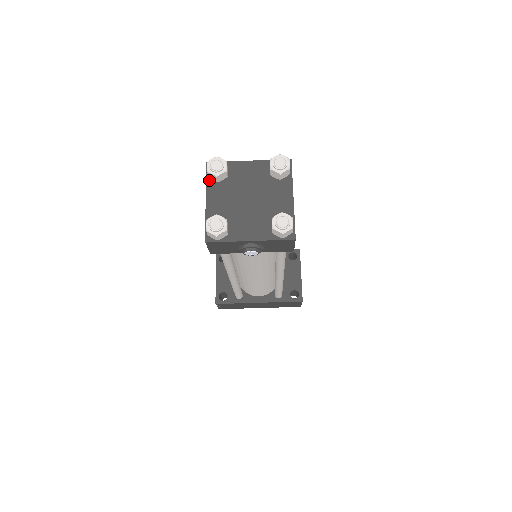
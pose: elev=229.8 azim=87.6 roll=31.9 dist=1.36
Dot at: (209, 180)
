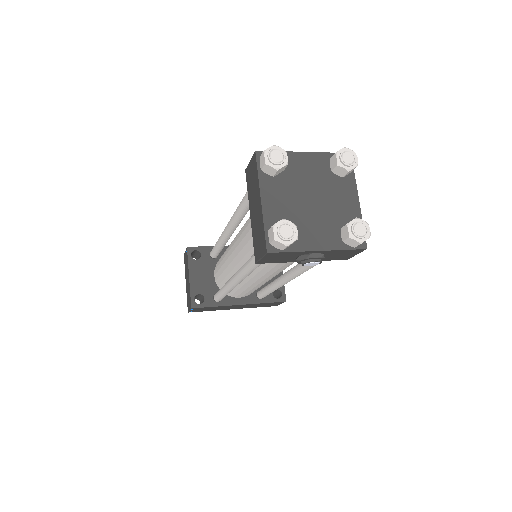
Dot at: (262, 173)
